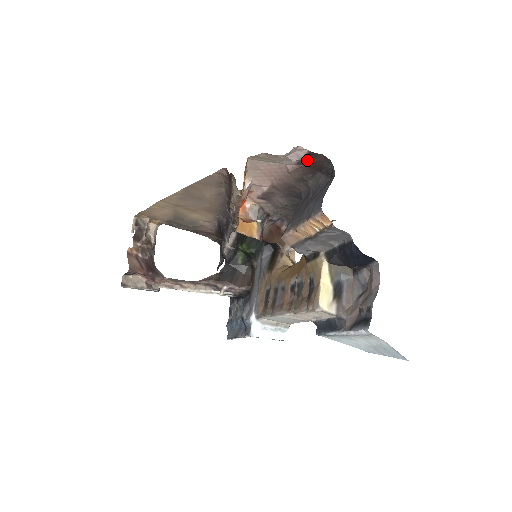
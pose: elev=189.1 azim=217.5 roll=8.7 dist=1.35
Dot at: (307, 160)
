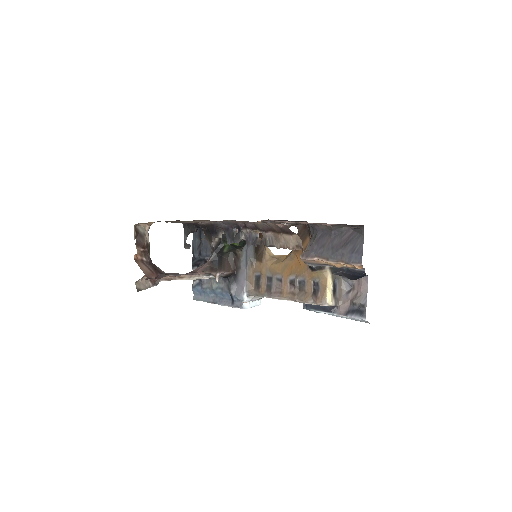
Dot at: occluded
